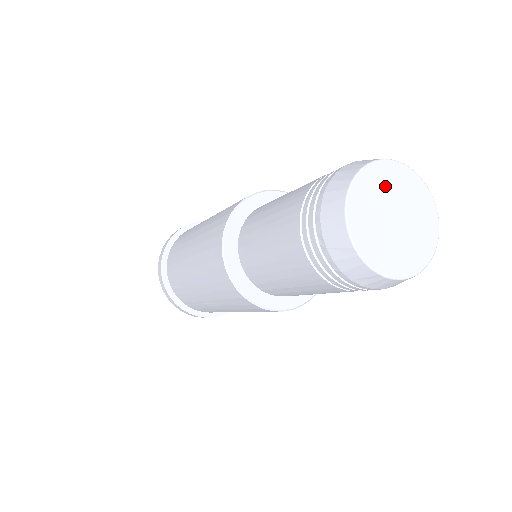
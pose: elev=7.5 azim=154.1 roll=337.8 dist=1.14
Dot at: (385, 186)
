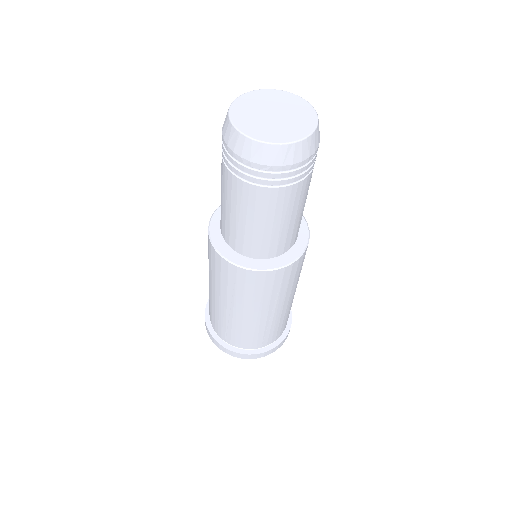
Dot at: (263, 100)
